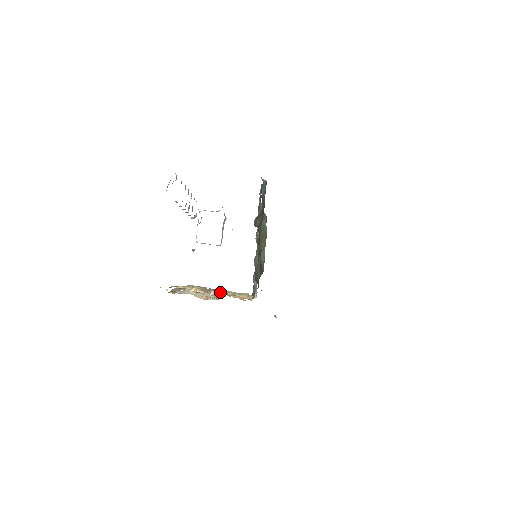
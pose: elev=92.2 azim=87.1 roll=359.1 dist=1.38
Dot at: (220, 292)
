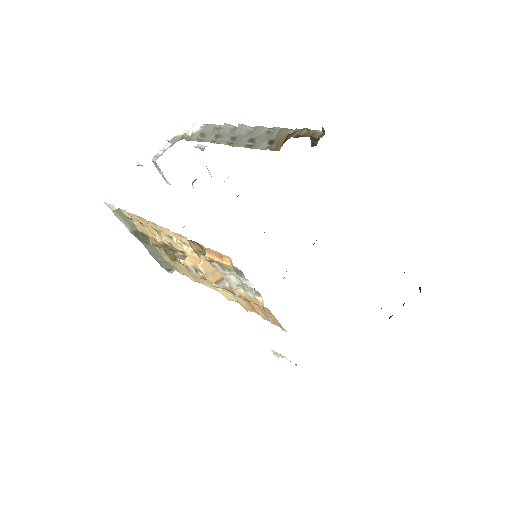
Dot at: occluded
